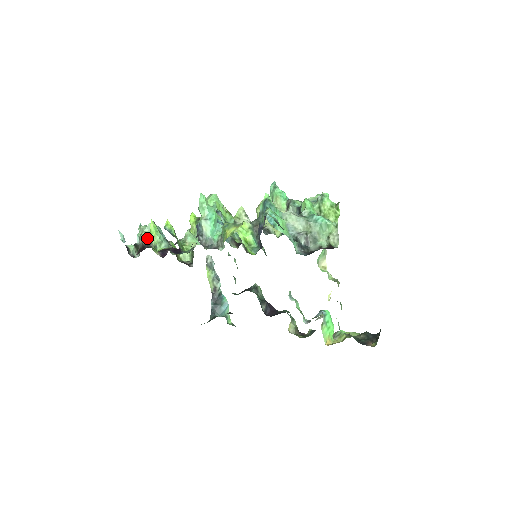
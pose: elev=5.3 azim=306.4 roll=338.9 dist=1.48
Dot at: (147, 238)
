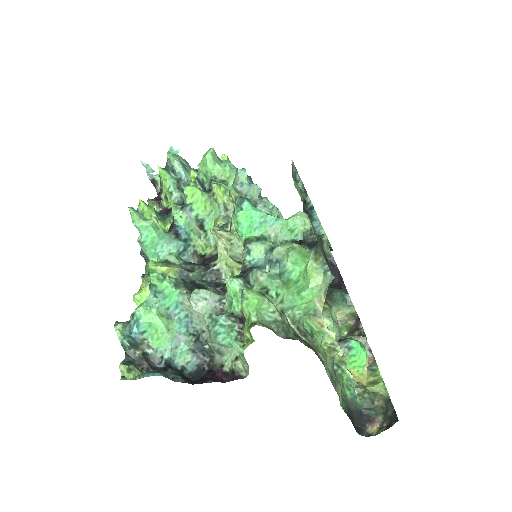
Dot at: (161, 182)
